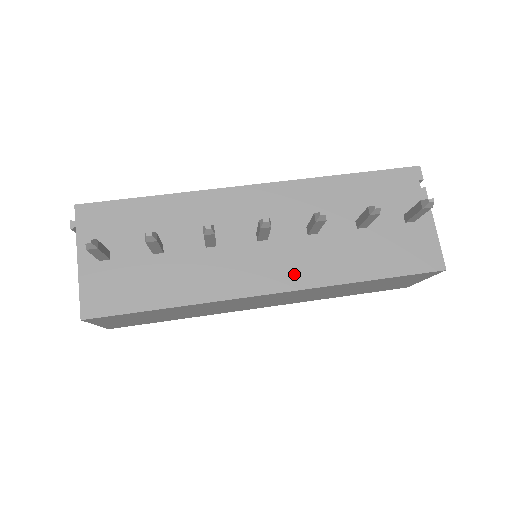
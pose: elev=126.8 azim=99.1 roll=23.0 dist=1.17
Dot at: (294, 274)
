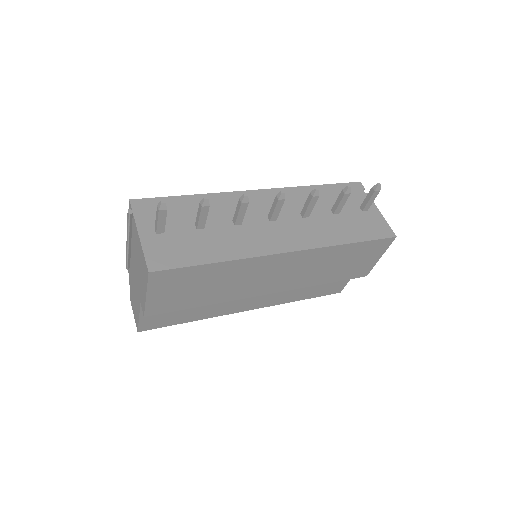
Dot at: (300, 240)
